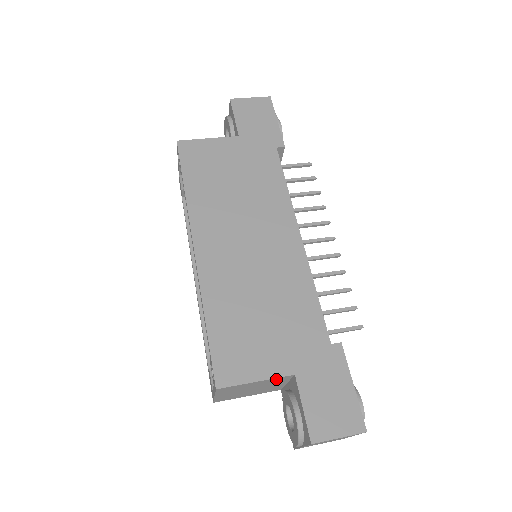
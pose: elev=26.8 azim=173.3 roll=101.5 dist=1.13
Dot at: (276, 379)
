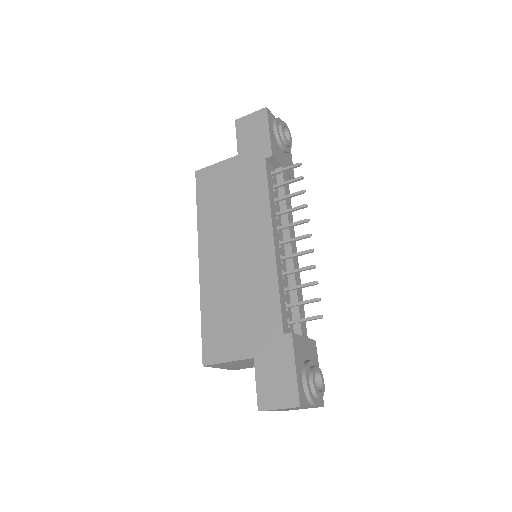
Dot at: (244, 360)
